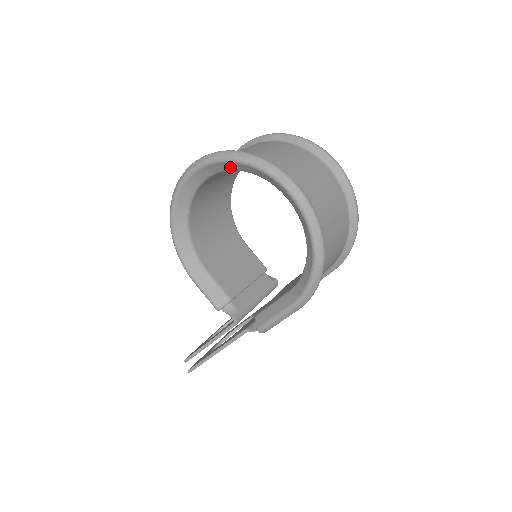
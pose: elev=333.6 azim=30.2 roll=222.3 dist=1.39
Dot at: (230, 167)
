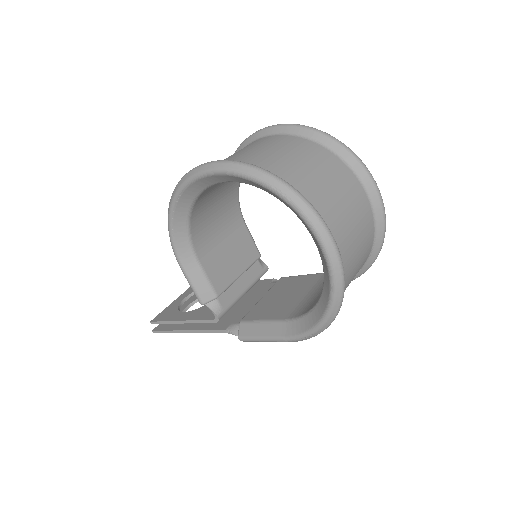
Dot at: (261, 188)
